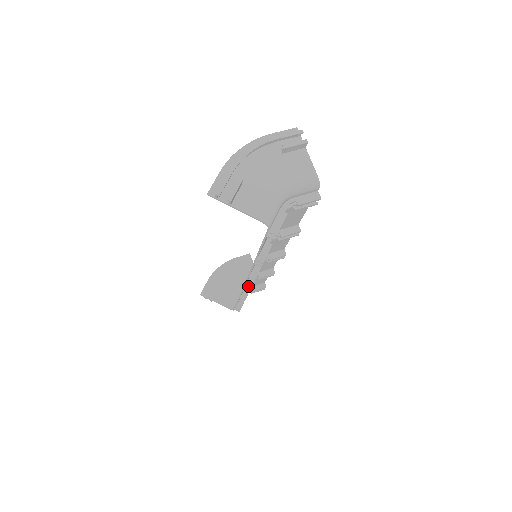
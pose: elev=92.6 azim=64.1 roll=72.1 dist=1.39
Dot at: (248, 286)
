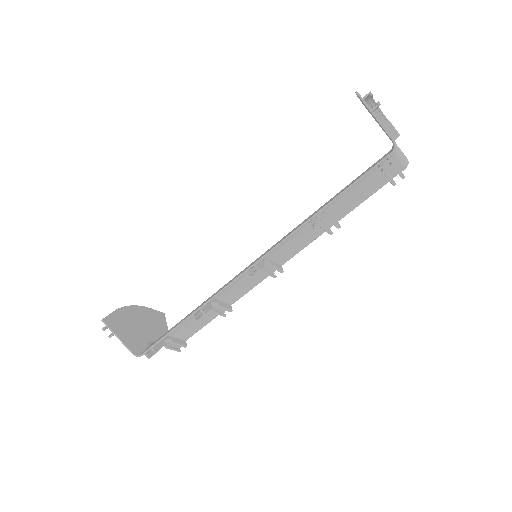
Dot at: (208, 305)
